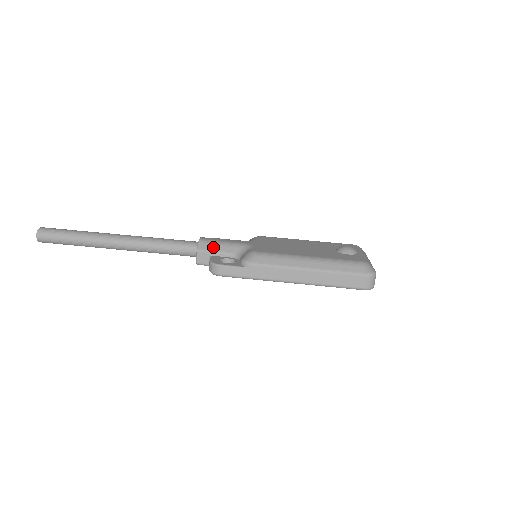
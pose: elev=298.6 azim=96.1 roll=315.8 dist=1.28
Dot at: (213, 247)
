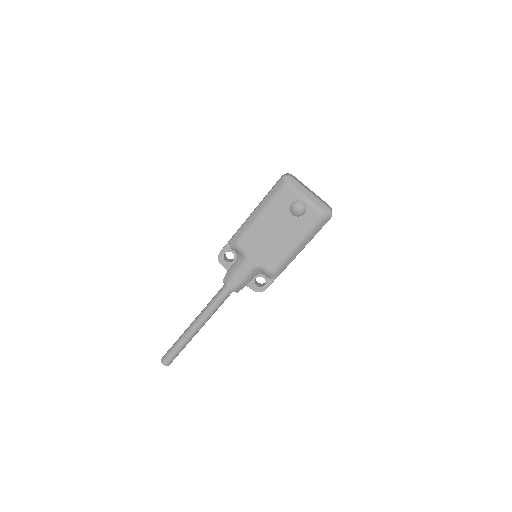
Dot at: (243, 286)
